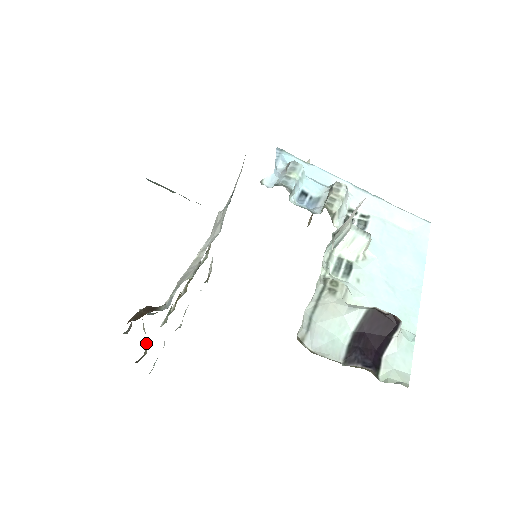
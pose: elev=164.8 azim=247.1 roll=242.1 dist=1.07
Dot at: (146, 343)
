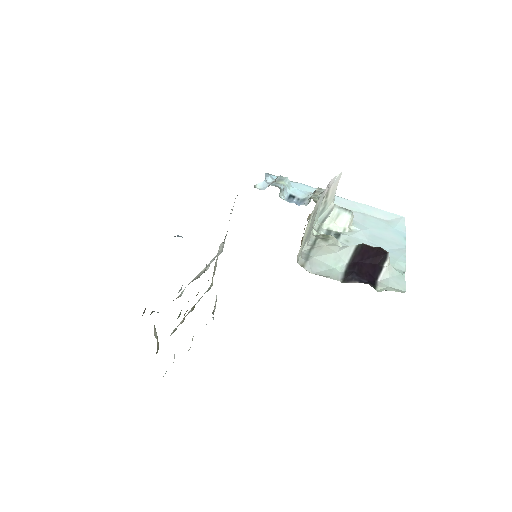
Dot at: (157, 347)
